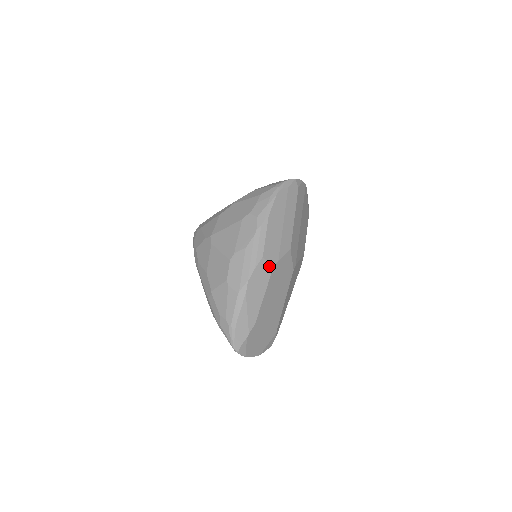
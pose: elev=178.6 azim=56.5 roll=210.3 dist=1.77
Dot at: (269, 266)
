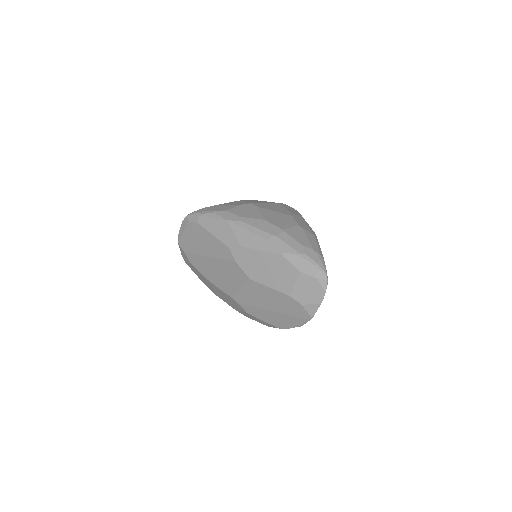
Dot at: occluded
